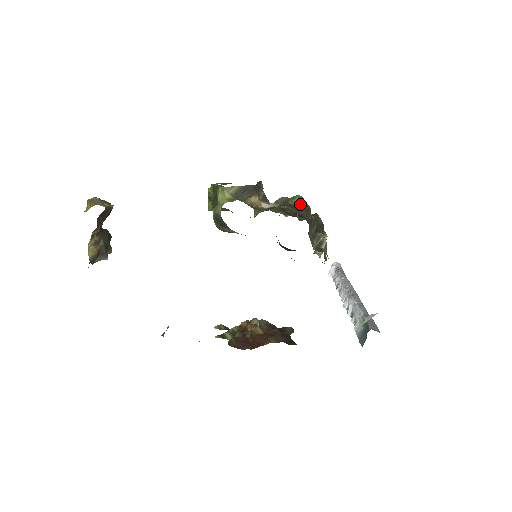
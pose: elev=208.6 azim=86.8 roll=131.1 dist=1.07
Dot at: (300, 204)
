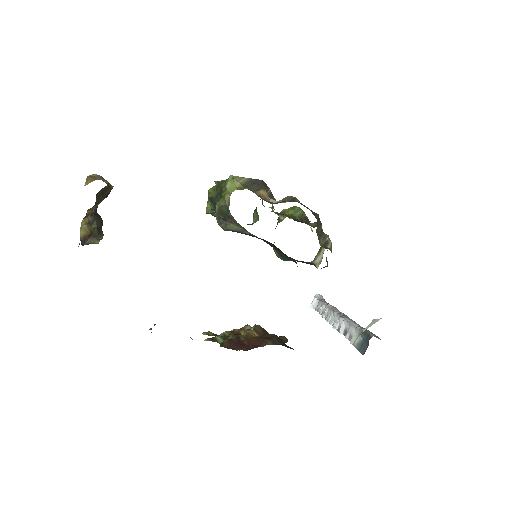
Dot at: (300, 214)
